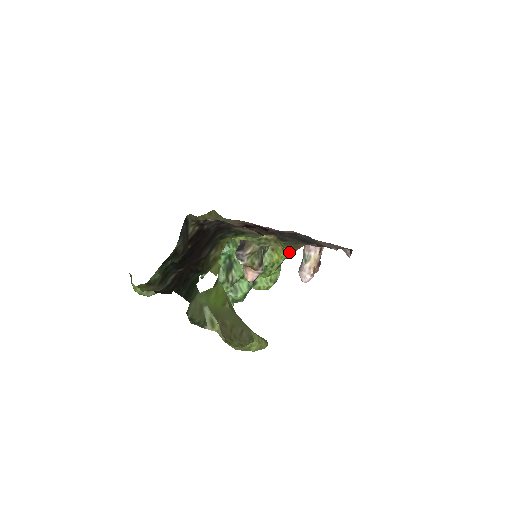
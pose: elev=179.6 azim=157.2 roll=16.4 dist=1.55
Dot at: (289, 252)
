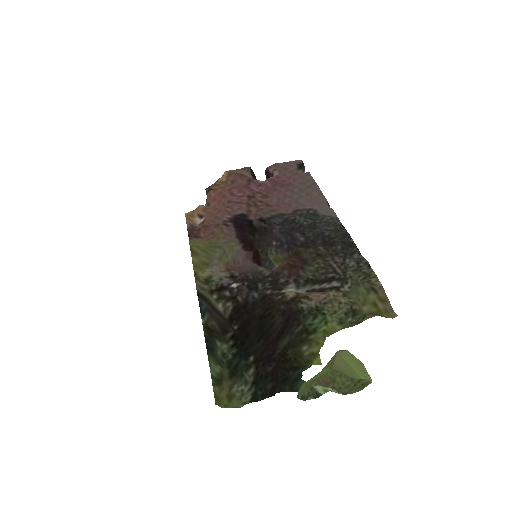
Dot at: occluded
